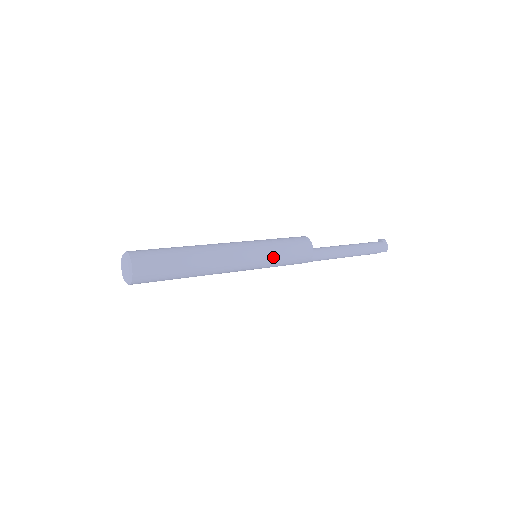
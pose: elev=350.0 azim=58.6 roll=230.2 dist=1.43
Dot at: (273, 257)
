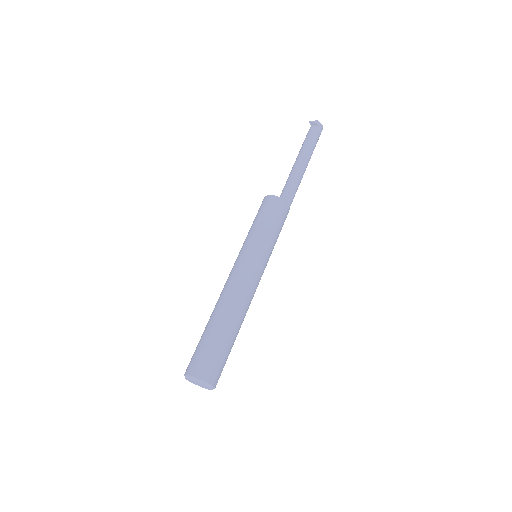
Dot at: (272, 248)
